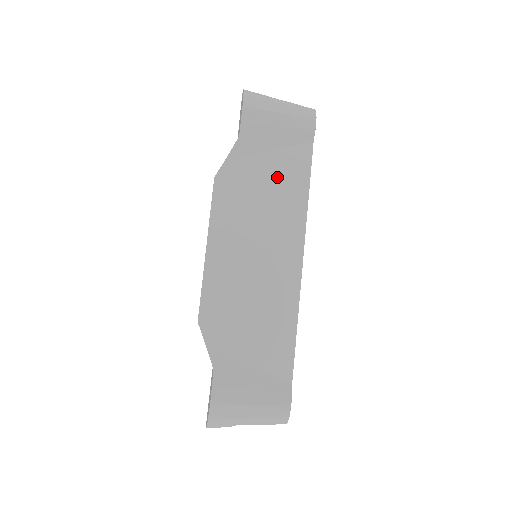
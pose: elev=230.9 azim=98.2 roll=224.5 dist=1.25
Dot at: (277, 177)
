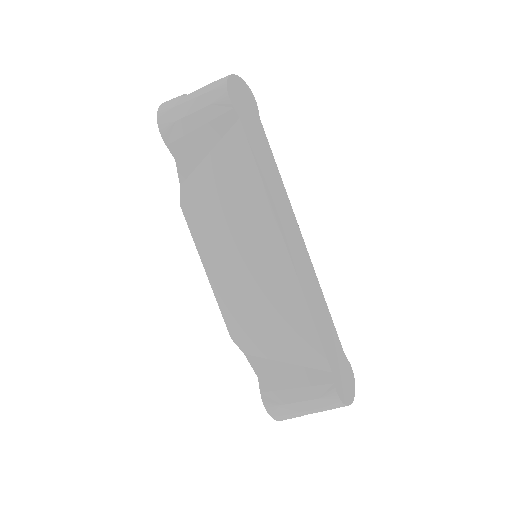
Dot at: (226, 177)
